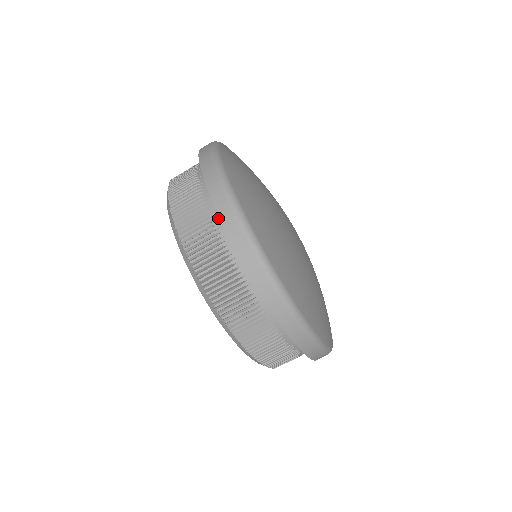
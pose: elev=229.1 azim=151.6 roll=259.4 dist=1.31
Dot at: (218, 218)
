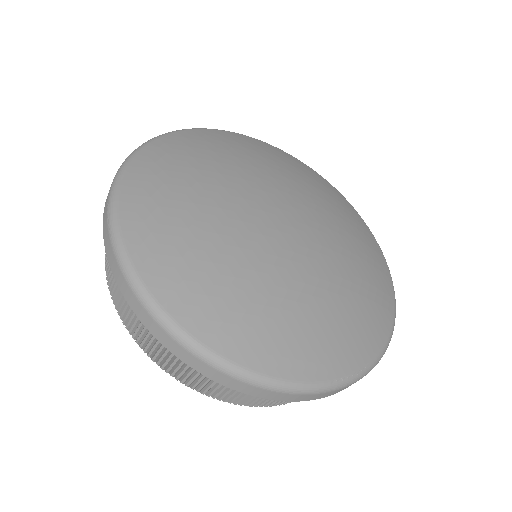
Dot at: occluded
